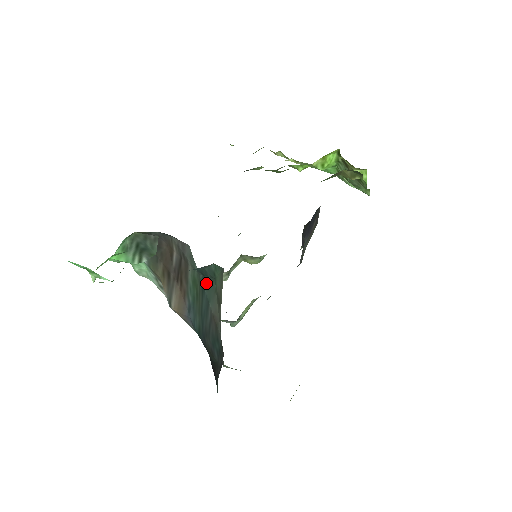
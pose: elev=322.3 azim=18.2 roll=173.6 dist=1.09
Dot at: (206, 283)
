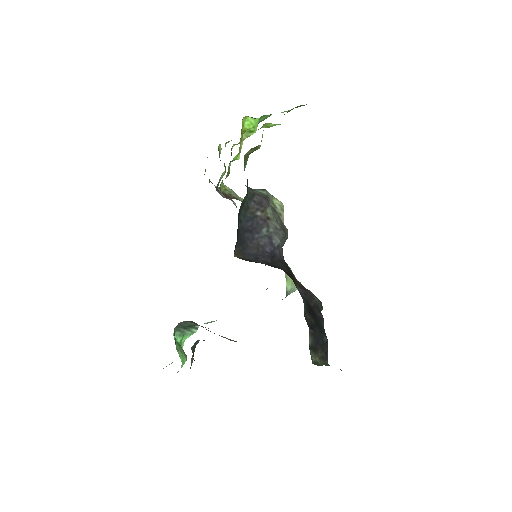
Dot at: occluded
